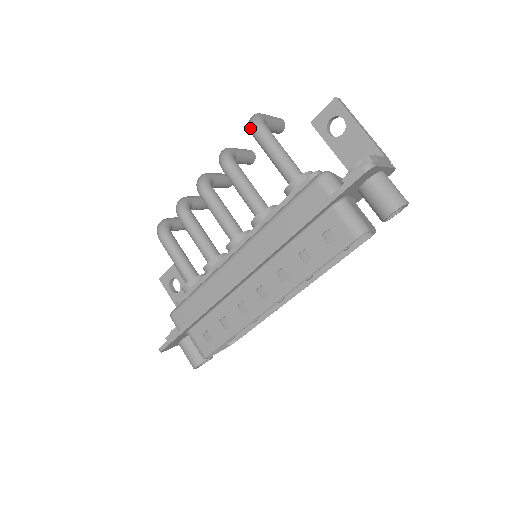
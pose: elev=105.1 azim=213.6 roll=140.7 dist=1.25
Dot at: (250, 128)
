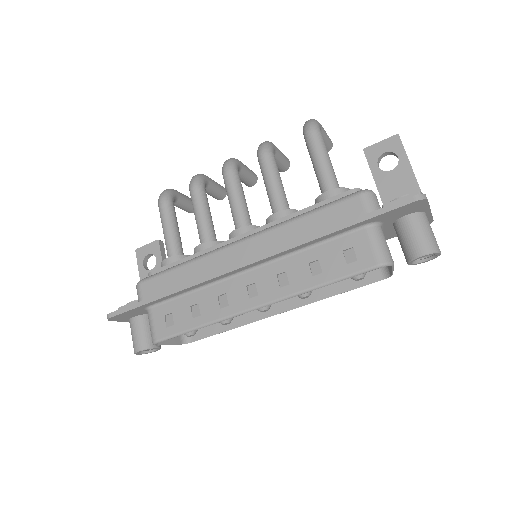
Dot at: (304, 128)
